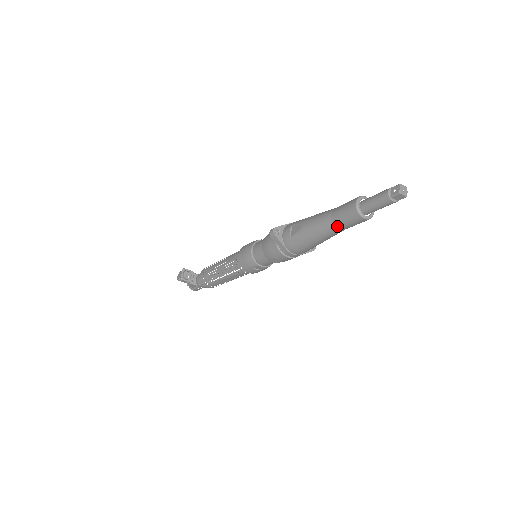
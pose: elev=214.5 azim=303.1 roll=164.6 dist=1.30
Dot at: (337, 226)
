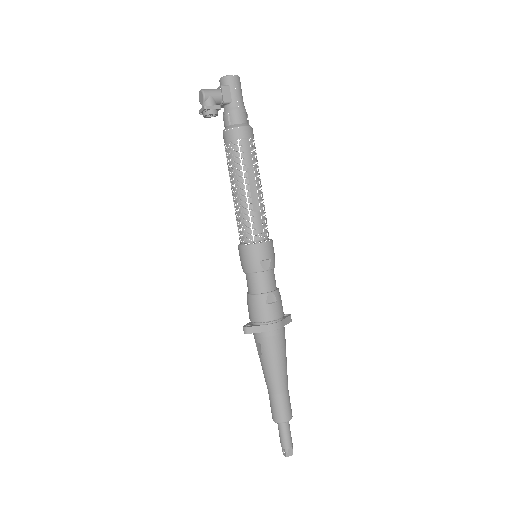
Dot at: occluded
